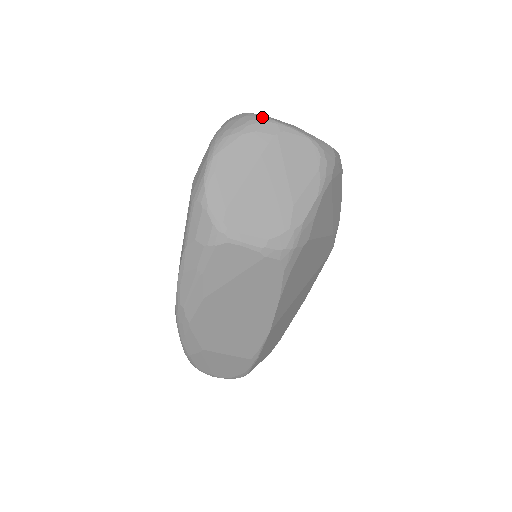
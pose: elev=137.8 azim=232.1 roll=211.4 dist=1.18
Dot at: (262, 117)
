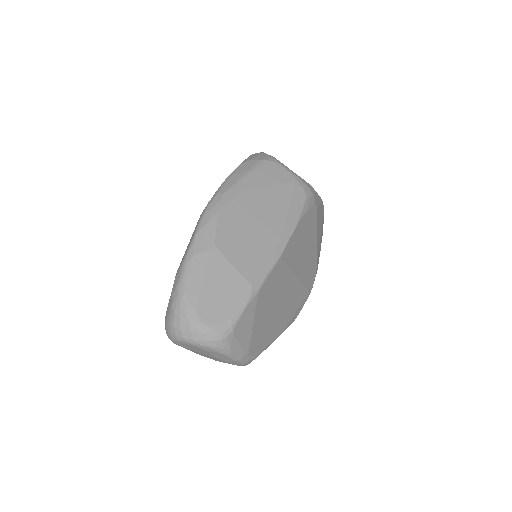
Dot at: occluded
